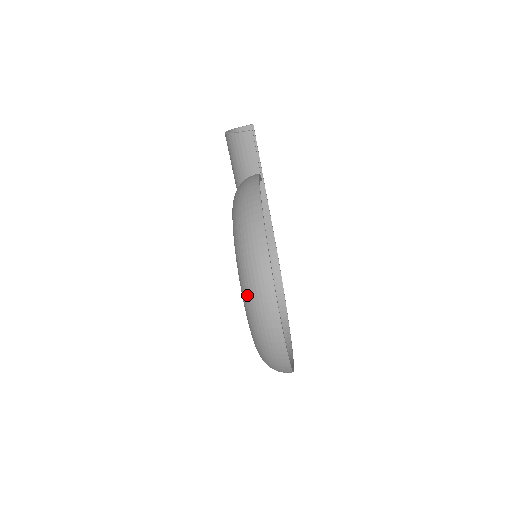
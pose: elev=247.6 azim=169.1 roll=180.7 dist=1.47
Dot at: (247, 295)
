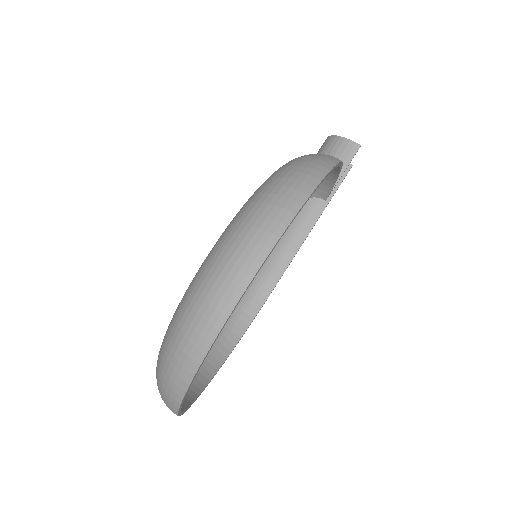
Dot at: (237, 221)
